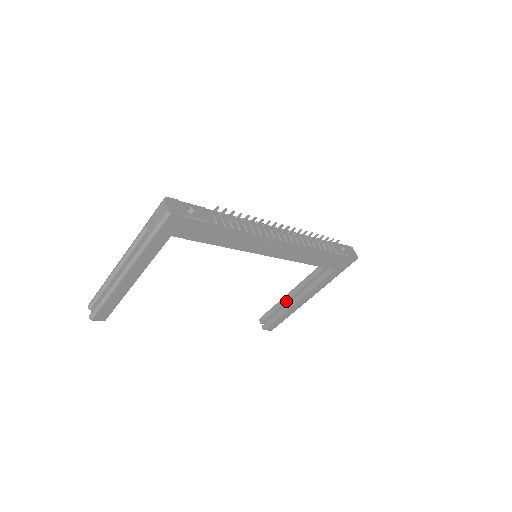
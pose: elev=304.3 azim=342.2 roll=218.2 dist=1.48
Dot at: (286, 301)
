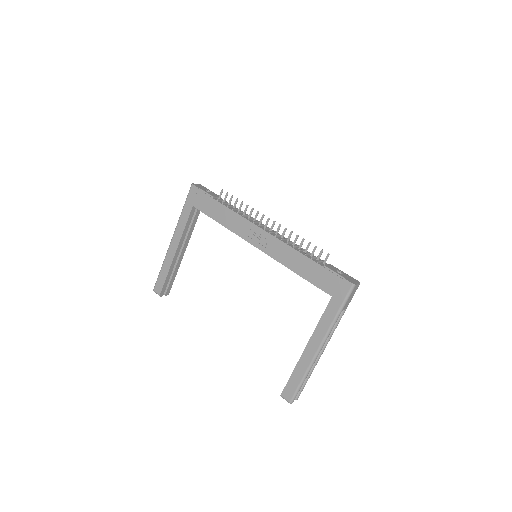
Dot at: occluded
